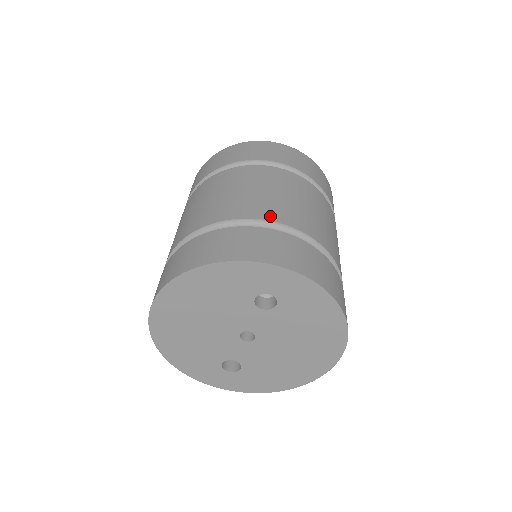
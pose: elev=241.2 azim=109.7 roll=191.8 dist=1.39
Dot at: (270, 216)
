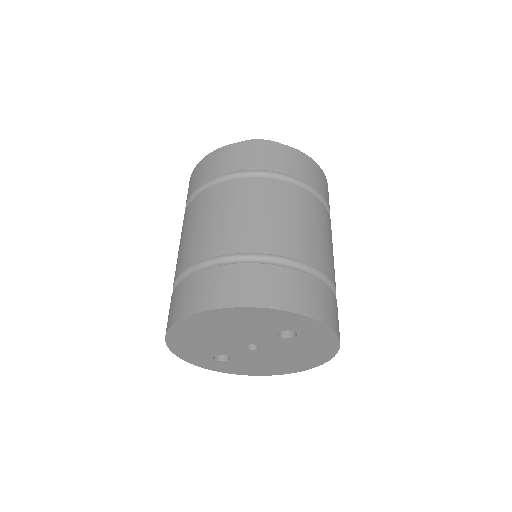
Dot at: (308, 258)
